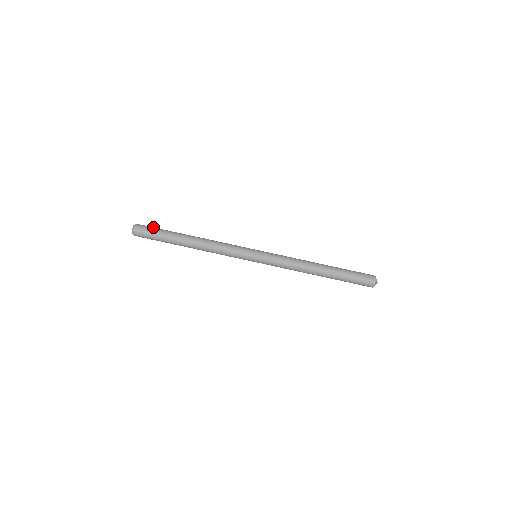
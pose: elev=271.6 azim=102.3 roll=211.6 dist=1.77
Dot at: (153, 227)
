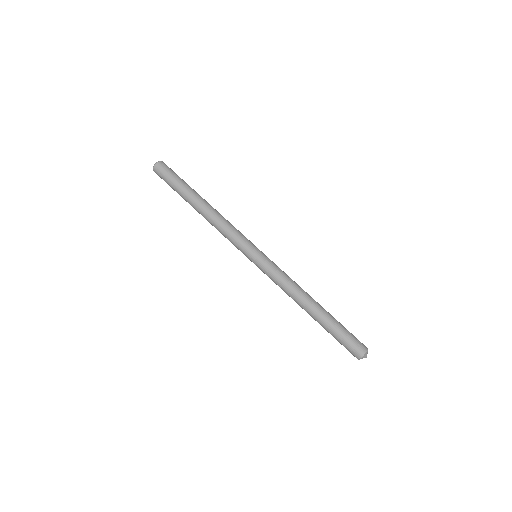
Dot at: occluded
